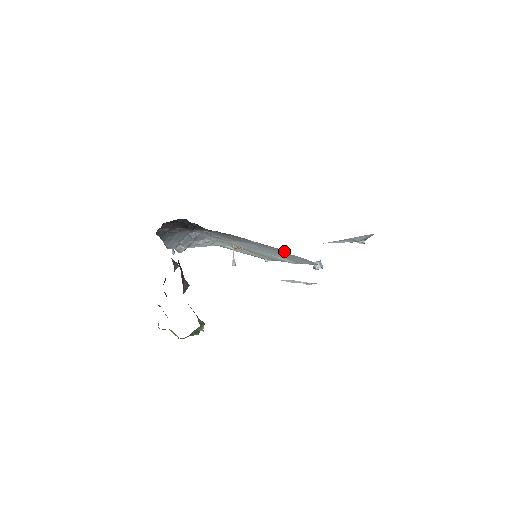
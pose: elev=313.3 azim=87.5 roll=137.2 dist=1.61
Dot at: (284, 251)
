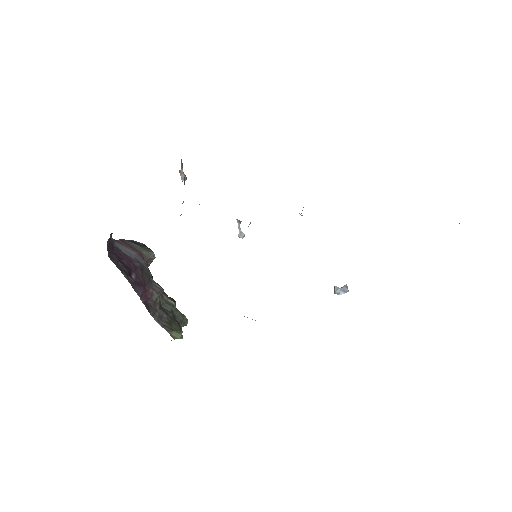
Dot at: occluded
